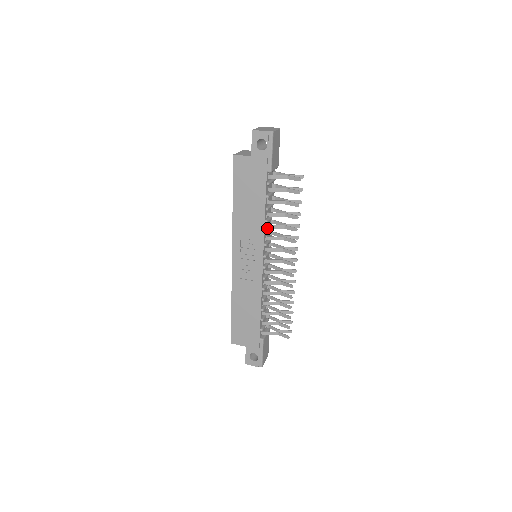
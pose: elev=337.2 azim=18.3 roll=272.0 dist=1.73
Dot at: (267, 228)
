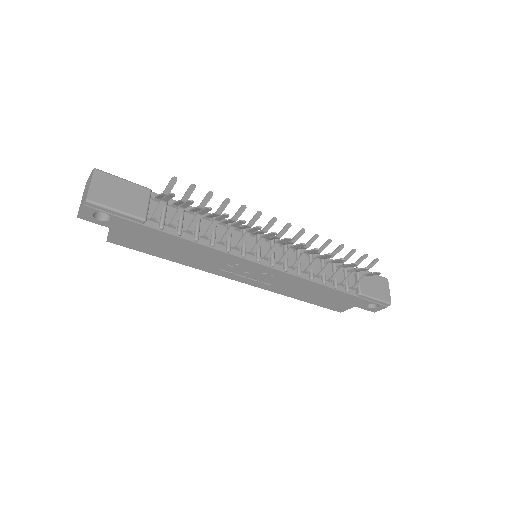
Dot at: occluded
